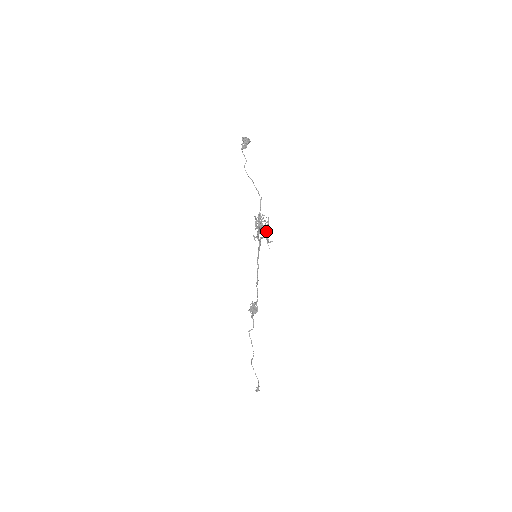
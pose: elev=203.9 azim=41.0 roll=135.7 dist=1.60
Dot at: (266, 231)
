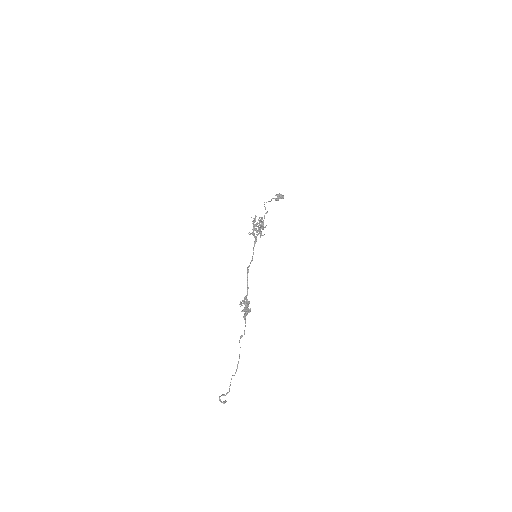
Dot at: (261, 228)
